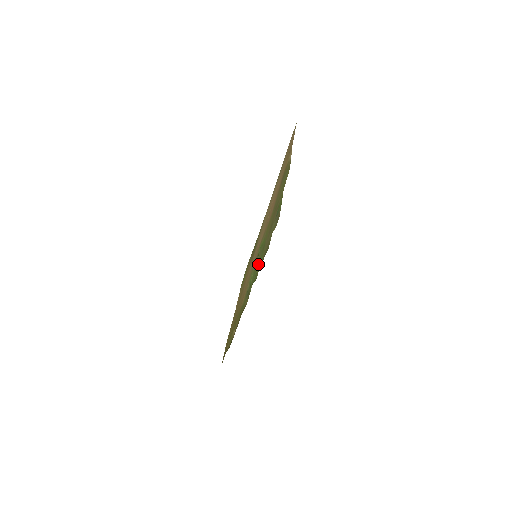
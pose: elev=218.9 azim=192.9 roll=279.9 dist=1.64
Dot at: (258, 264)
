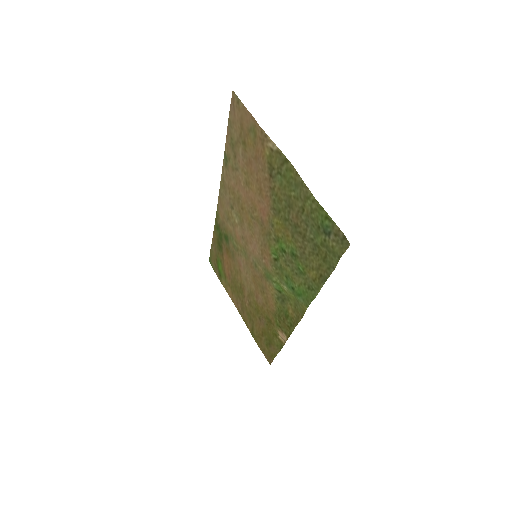
Dot at: (296, 275)
